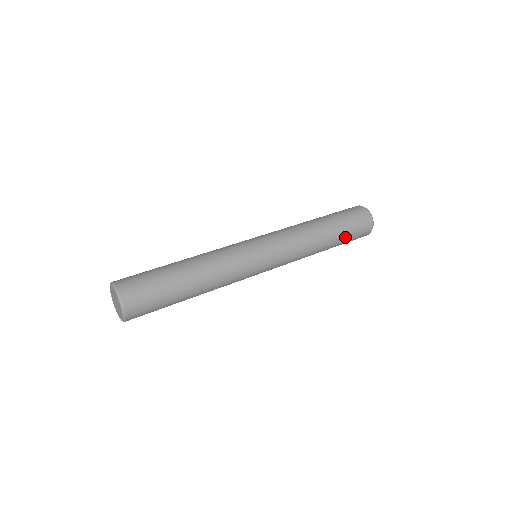
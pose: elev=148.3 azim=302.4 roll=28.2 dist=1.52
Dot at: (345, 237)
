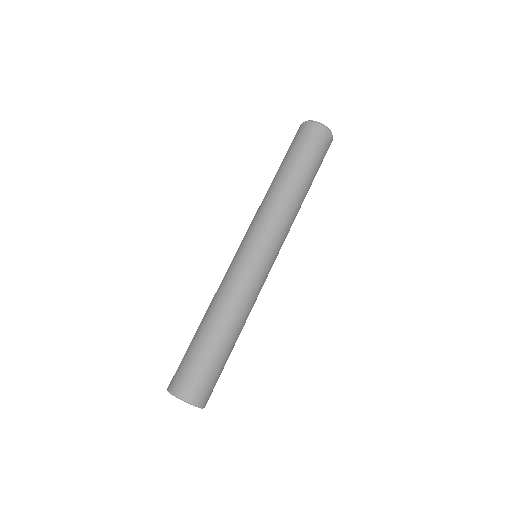
Dot at: occluded
